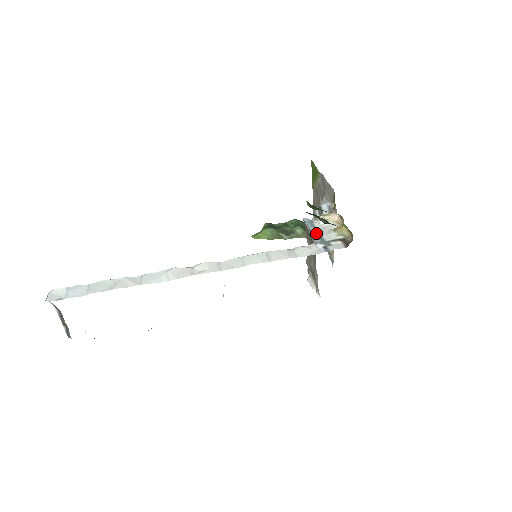
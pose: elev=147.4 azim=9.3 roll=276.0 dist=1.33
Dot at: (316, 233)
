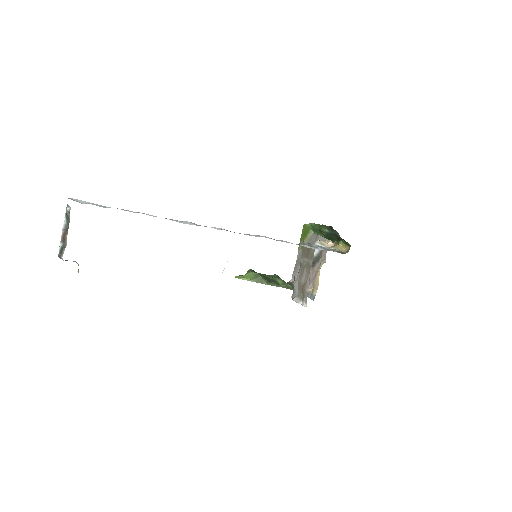
Dot at: occluded
